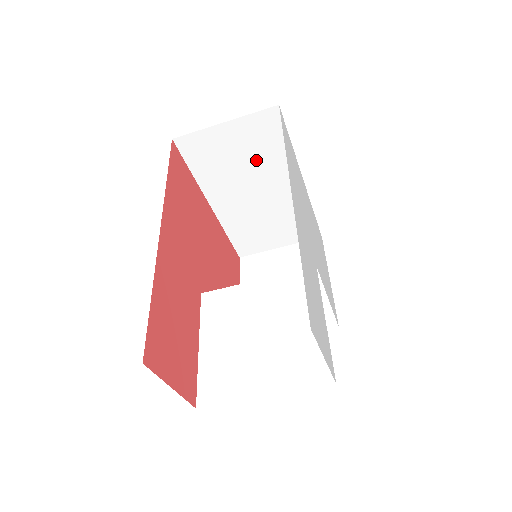
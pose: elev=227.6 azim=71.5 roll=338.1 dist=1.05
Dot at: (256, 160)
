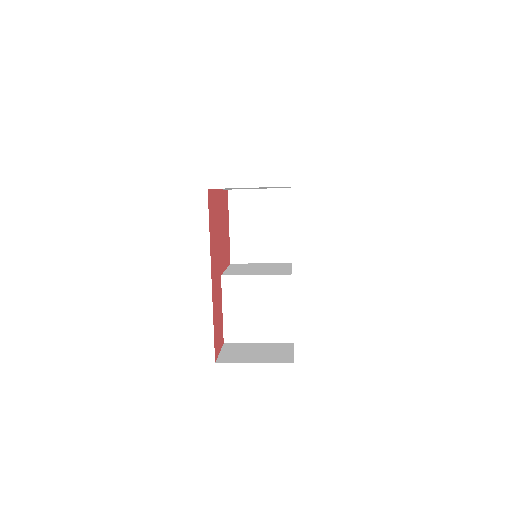
Dot at: occluded
